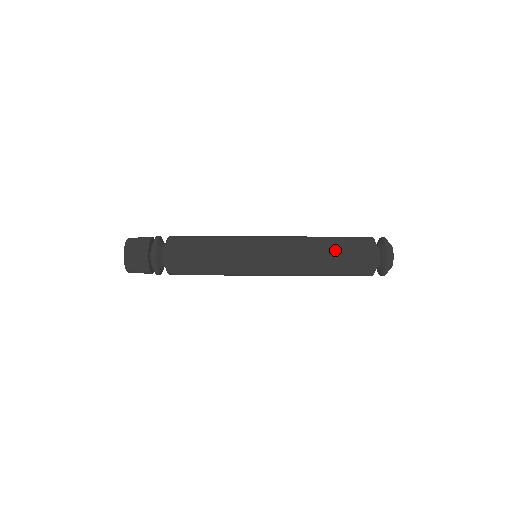
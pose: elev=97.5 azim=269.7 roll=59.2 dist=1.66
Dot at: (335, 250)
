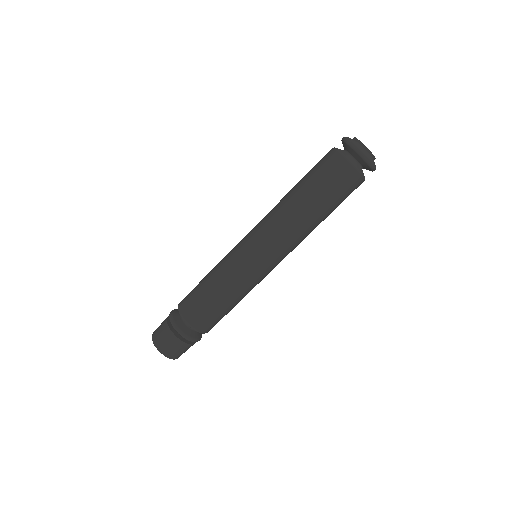
Dot at: (314, 197)
